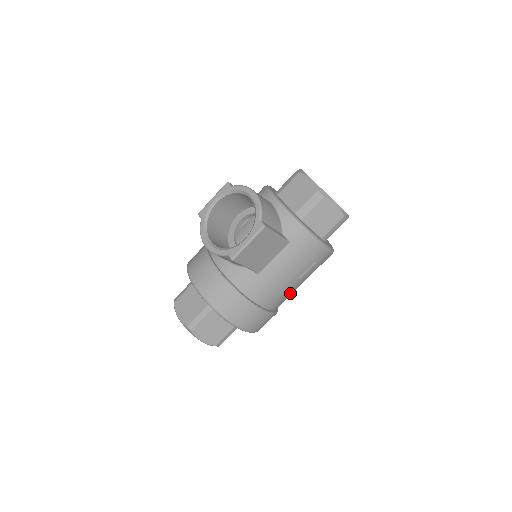
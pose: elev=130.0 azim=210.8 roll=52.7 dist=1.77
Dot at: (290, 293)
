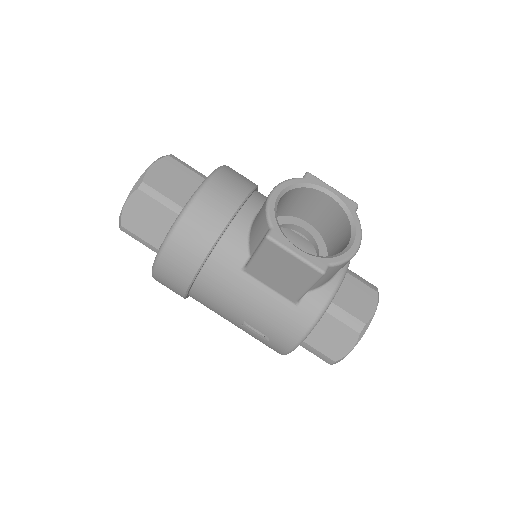
Dot at: (218, 312)
